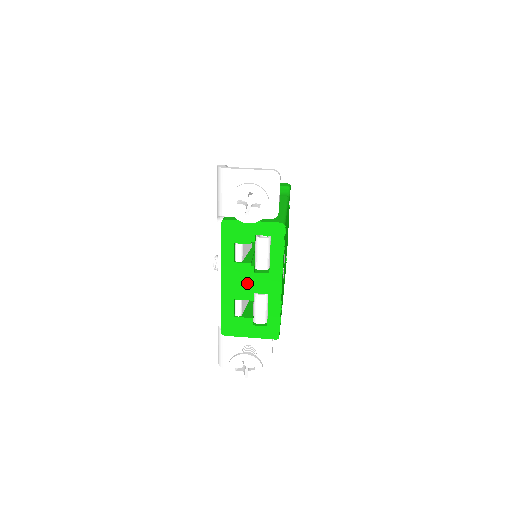
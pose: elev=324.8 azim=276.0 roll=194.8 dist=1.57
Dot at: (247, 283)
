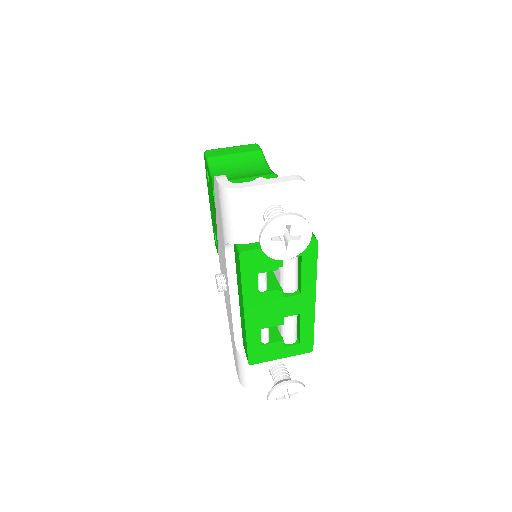
Dot at: (275, 310)
